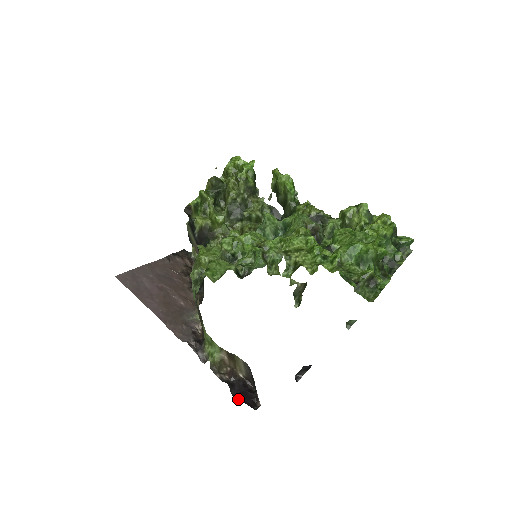
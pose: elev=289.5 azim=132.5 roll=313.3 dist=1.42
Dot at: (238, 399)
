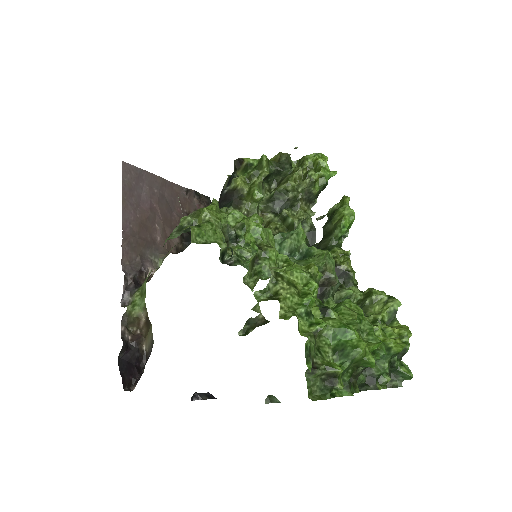
Dot at: (119, 366)
